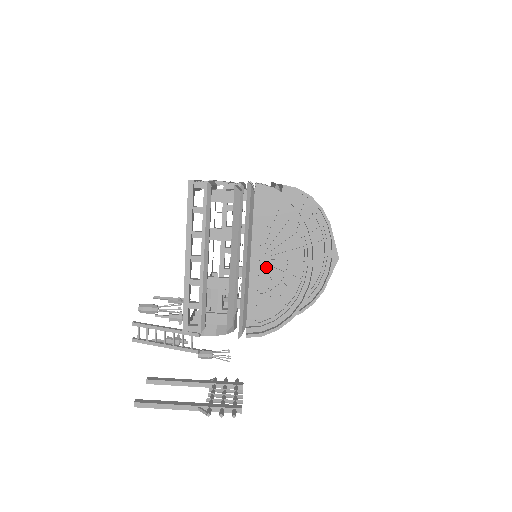
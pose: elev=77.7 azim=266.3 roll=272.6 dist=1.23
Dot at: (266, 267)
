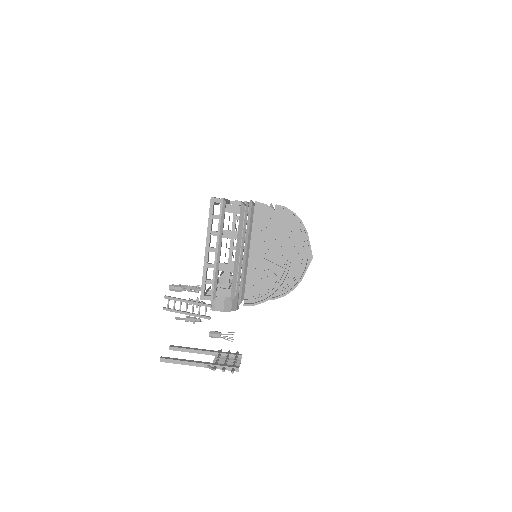
Dot at: (259, 258)
